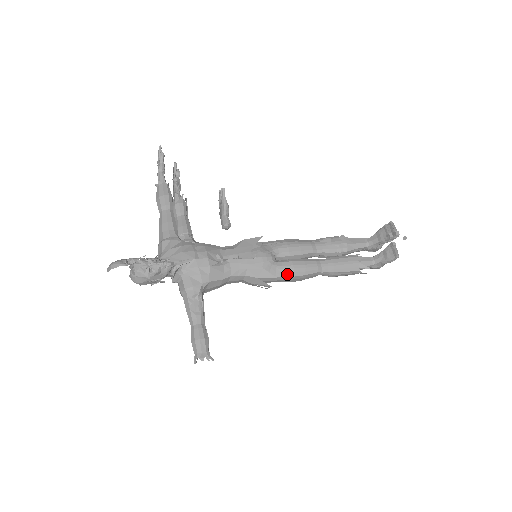
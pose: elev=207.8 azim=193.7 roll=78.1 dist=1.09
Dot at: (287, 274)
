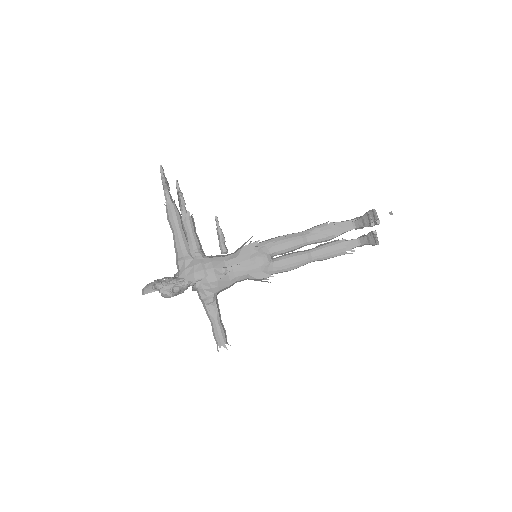
Dot at: (282, 270)
